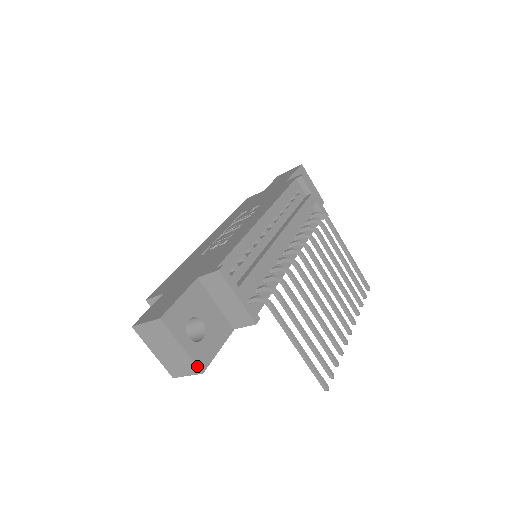
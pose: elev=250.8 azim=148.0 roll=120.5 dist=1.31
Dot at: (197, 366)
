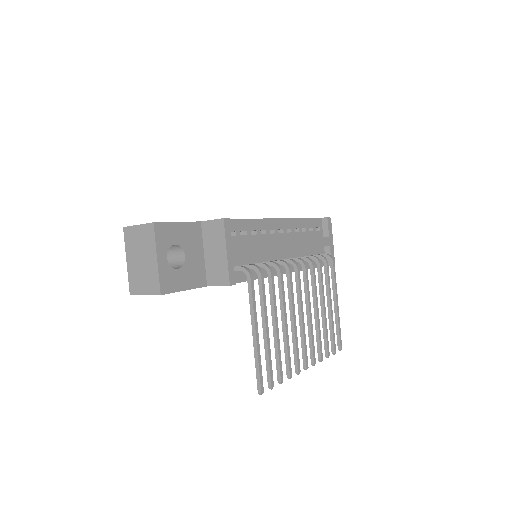
Dot at: (160, 285)
